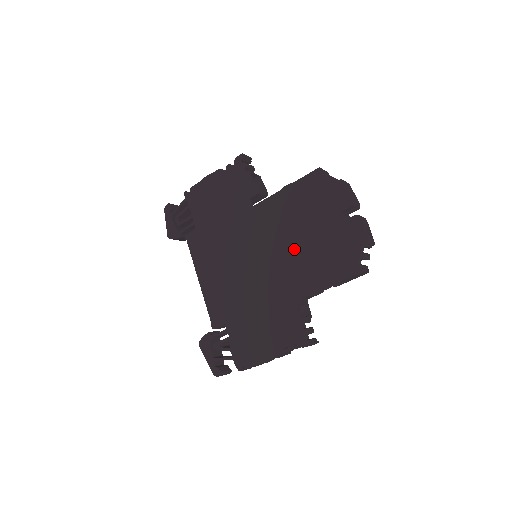
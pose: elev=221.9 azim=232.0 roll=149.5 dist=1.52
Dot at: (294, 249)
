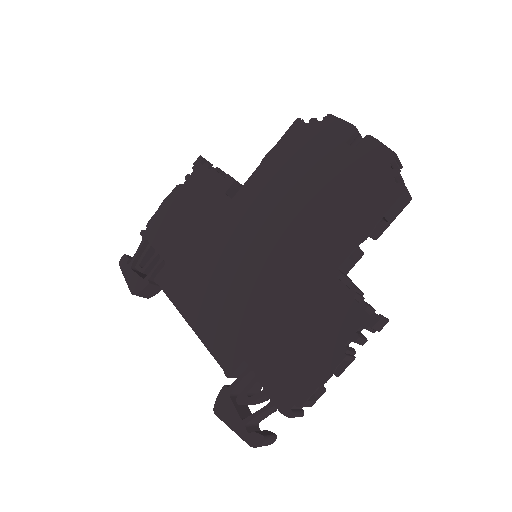
Dot at: (304, 214)
